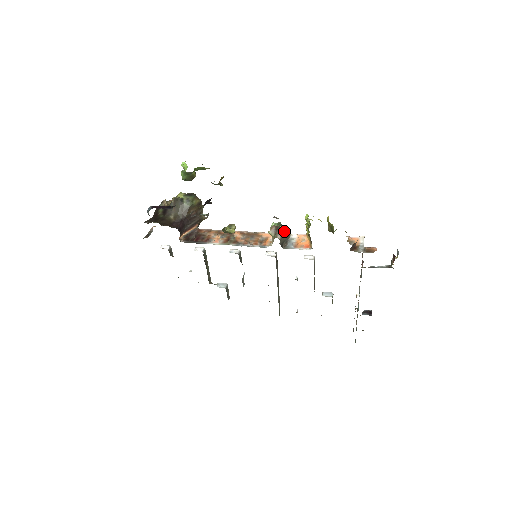
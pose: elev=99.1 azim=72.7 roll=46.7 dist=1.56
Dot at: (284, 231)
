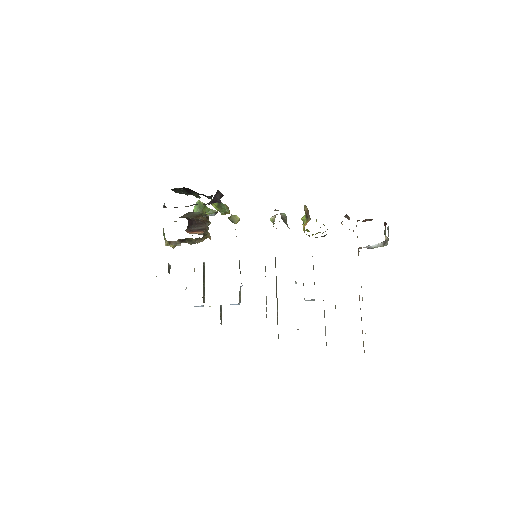
Dot at: (284, 215)
